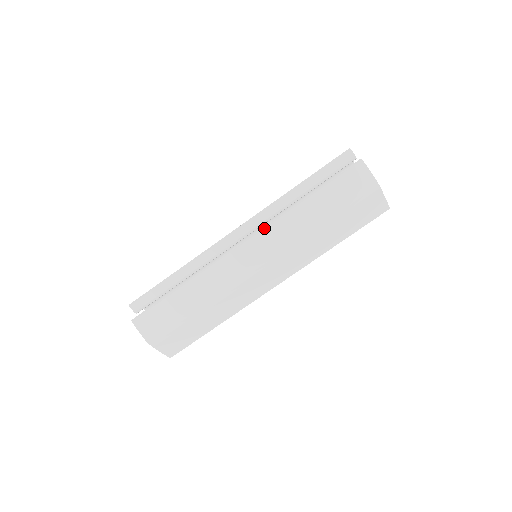
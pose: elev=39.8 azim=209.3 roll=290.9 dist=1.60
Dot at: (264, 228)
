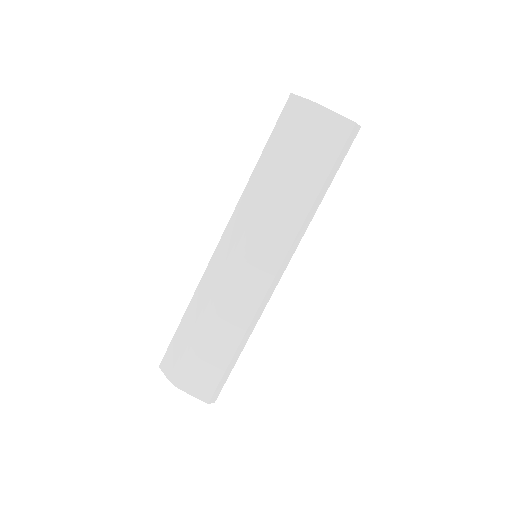
Dot at: (232, 215)
